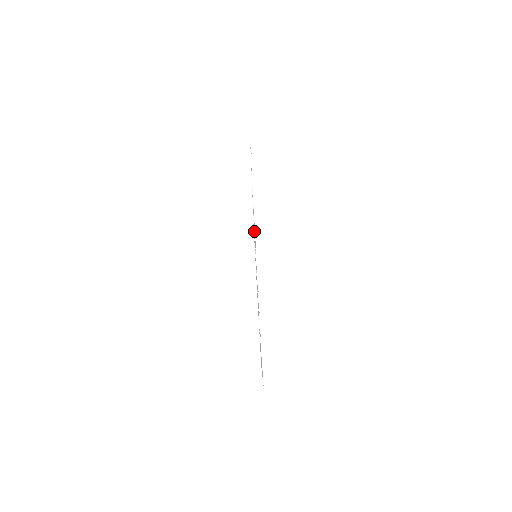
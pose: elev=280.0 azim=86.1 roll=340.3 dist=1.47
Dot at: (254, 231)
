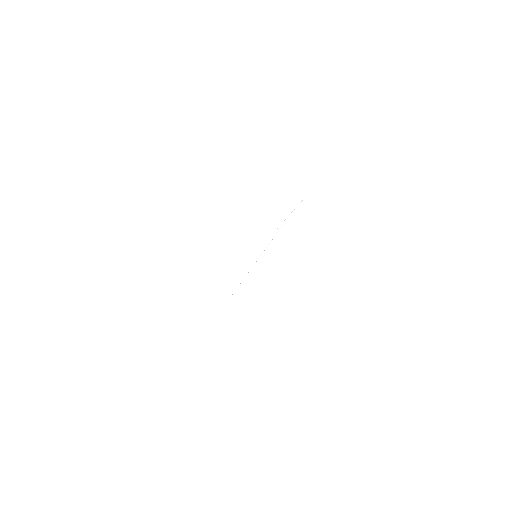
Dot at: occluded
